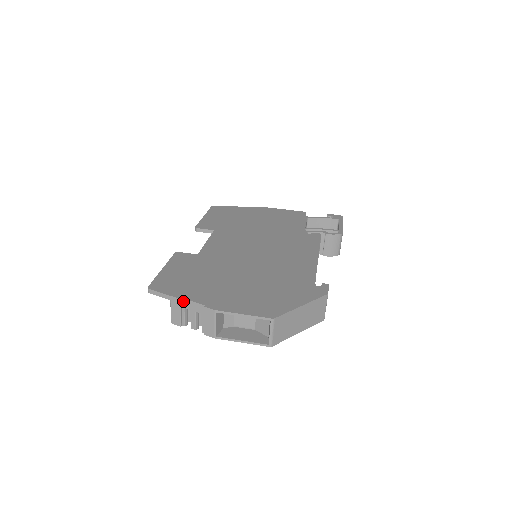
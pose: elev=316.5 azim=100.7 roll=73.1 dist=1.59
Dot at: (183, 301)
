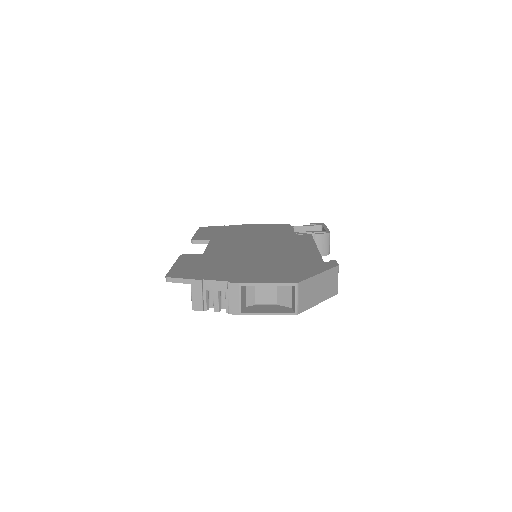
Dot at: (204, 282)
